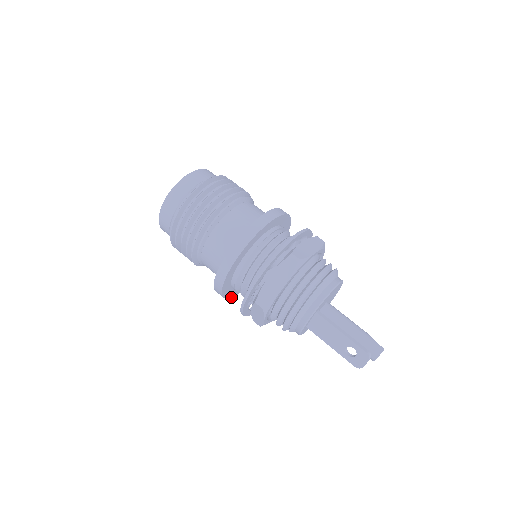
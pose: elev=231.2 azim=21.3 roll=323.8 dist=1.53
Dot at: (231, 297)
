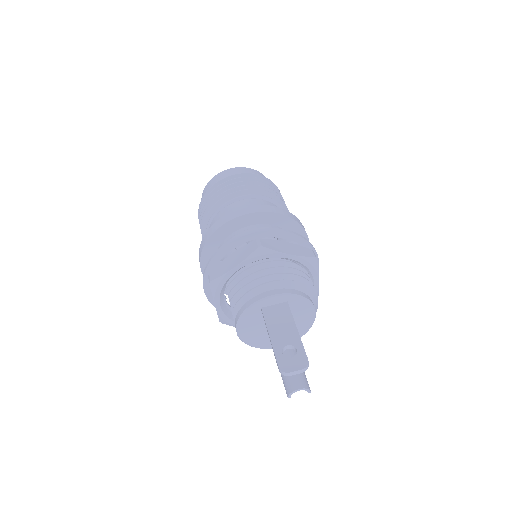
Dot at: (201, 256)
